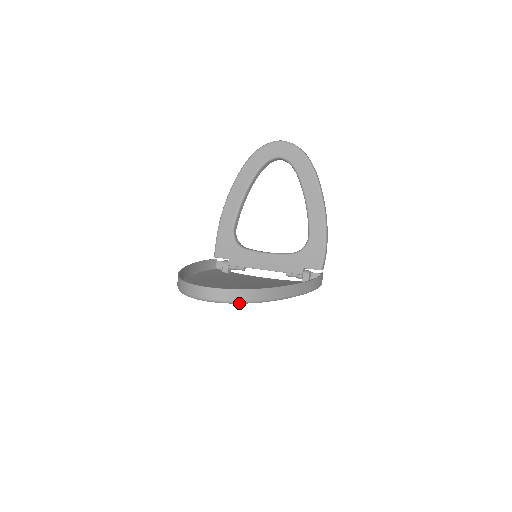
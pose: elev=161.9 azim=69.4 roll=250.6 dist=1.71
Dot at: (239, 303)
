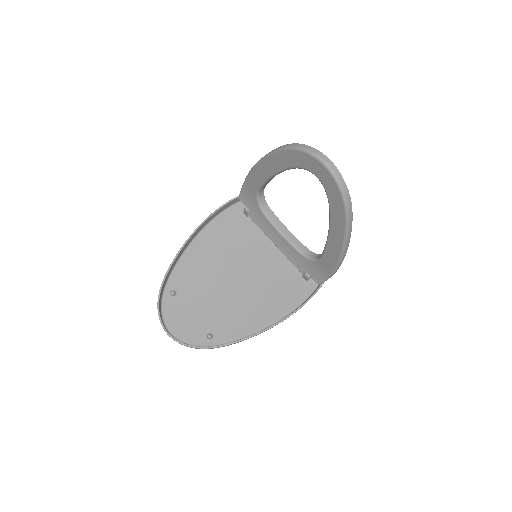
Dot at: occluded
